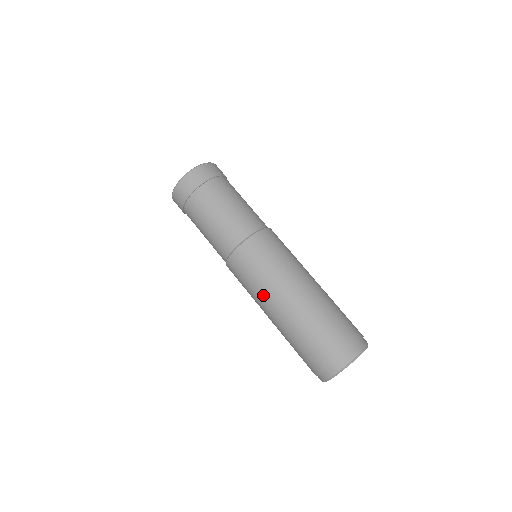
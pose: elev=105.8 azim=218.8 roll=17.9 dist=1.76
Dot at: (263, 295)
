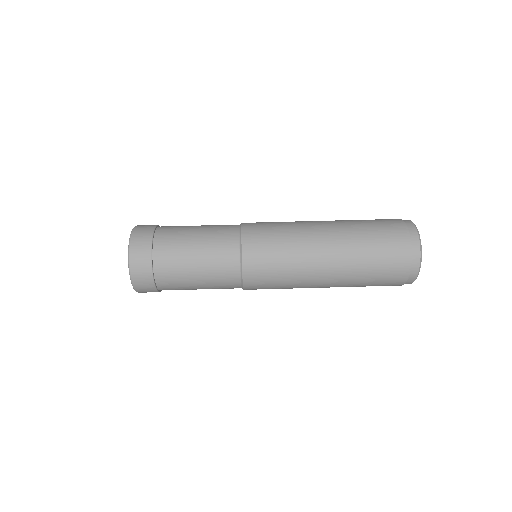
Dot at: (302, 286)
